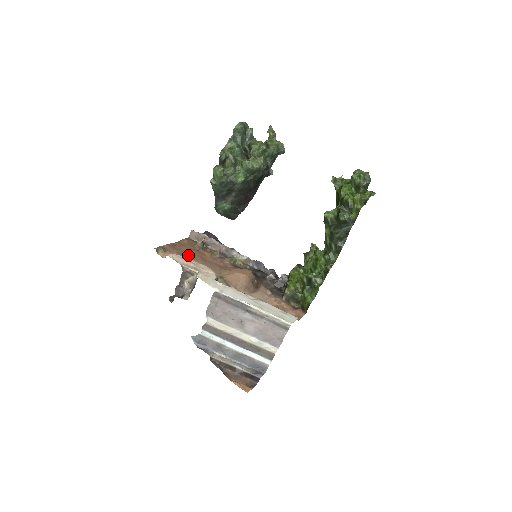
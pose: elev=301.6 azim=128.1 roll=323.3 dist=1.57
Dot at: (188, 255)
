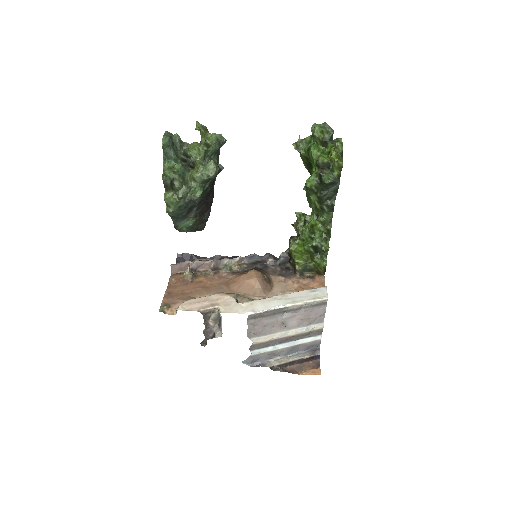
Dot at: (190, 294)
